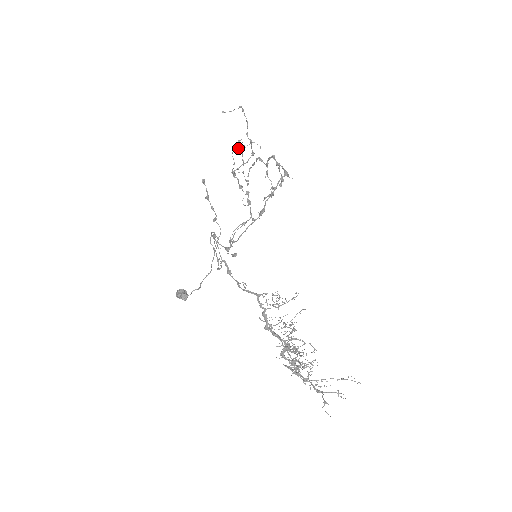
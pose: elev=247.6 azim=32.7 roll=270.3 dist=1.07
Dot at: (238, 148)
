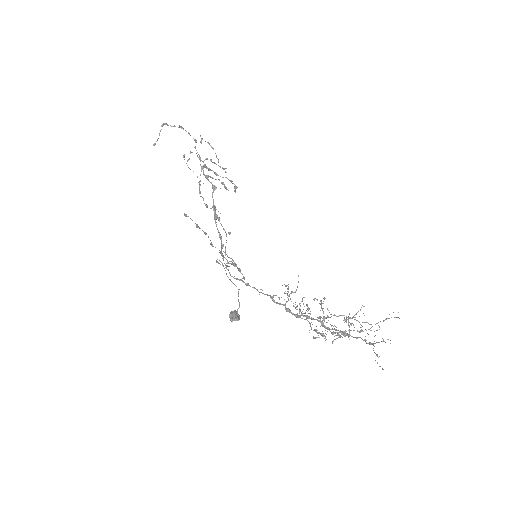
Dot at: (201, 140)
